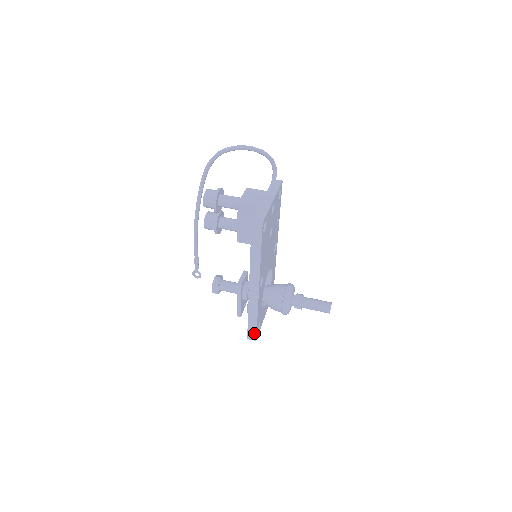
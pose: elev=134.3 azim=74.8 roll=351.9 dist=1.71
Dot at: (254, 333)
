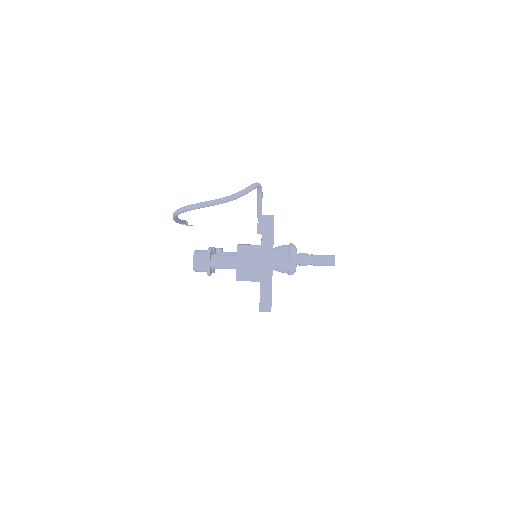
Dot at: occluded
